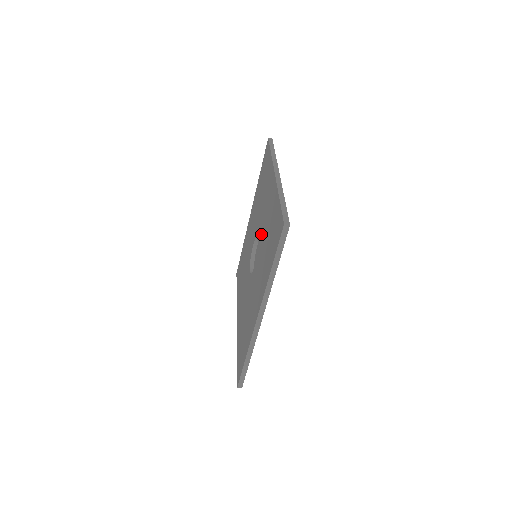
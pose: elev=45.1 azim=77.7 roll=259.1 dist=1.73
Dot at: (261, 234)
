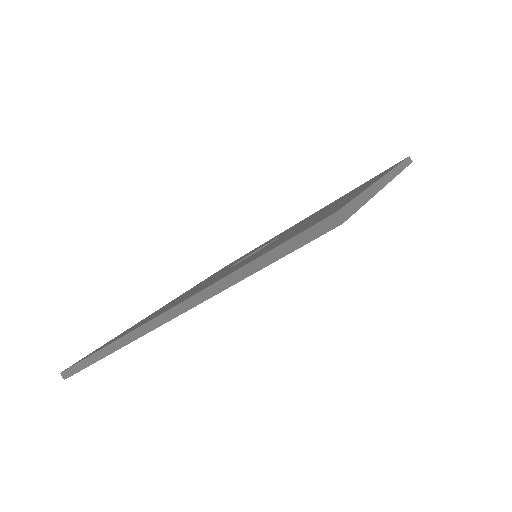
Dot at: occluded
